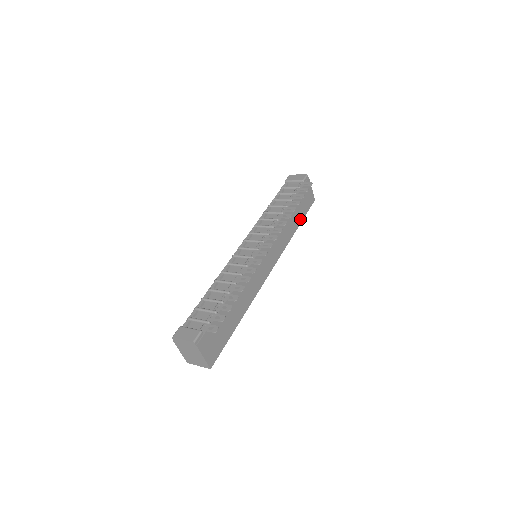
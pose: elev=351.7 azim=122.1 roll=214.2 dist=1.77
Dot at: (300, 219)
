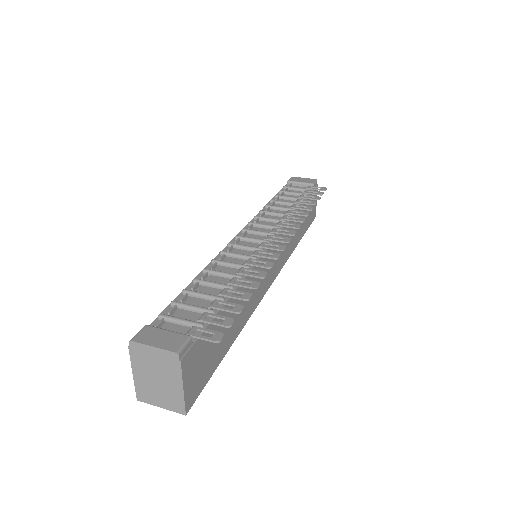
Dot at: (303, 231)
